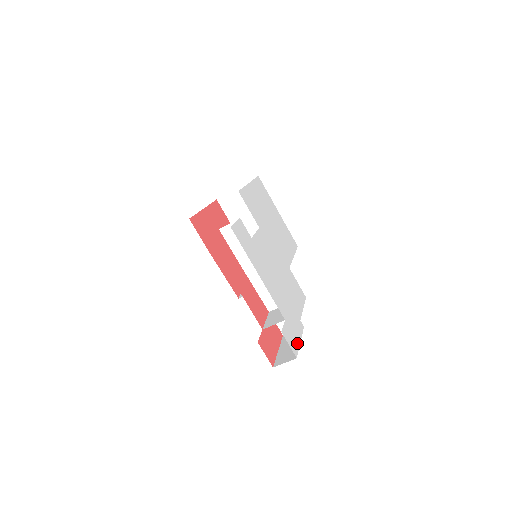
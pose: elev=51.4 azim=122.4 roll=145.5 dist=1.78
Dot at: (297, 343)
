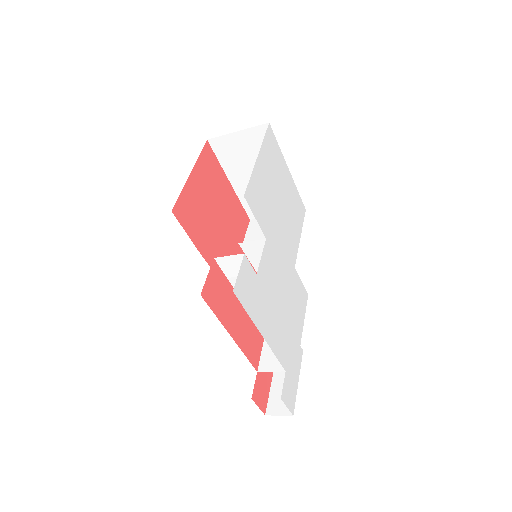
Dot at: (295, 390)
